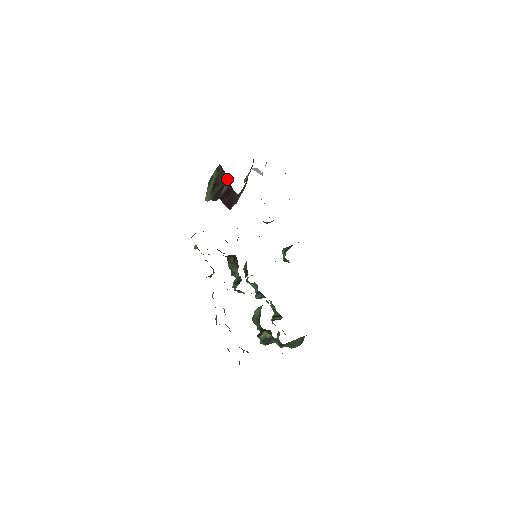
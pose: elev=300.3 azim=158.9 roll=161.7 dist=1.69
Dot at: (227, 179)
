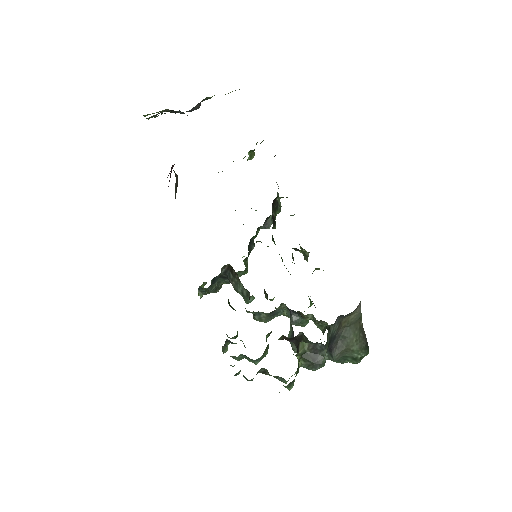
Dot at: occluded
